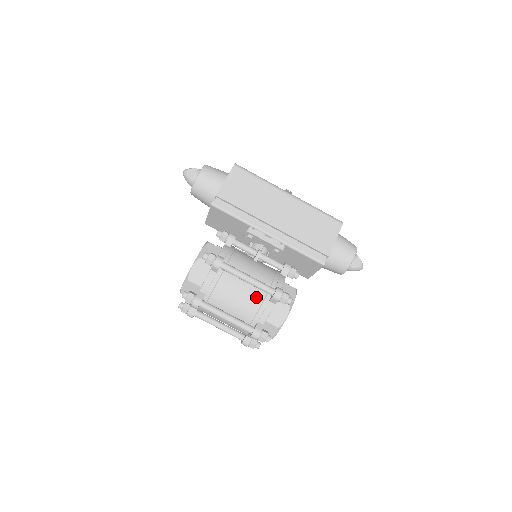
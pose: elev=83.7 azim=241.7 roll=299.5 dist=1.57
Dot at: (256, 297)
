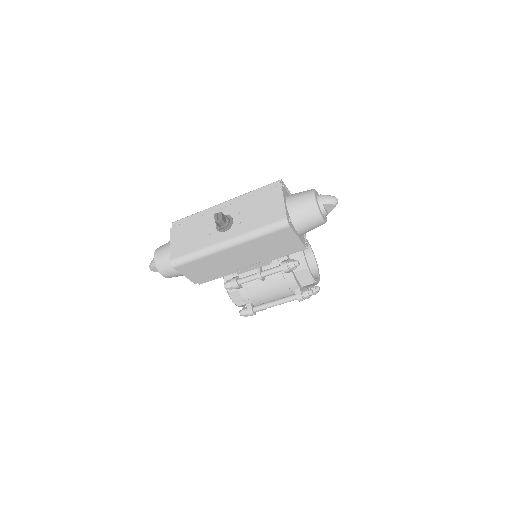
Dot at: occluded
